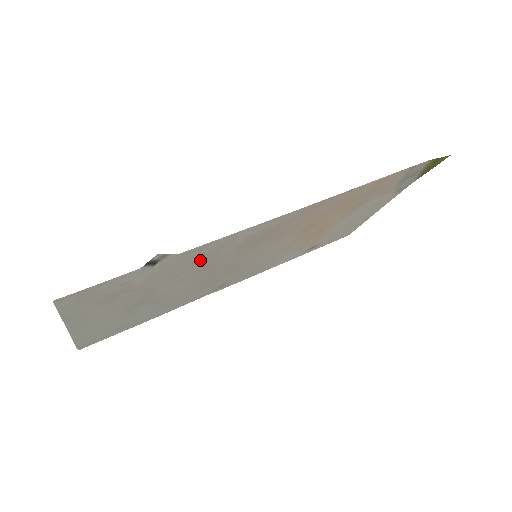
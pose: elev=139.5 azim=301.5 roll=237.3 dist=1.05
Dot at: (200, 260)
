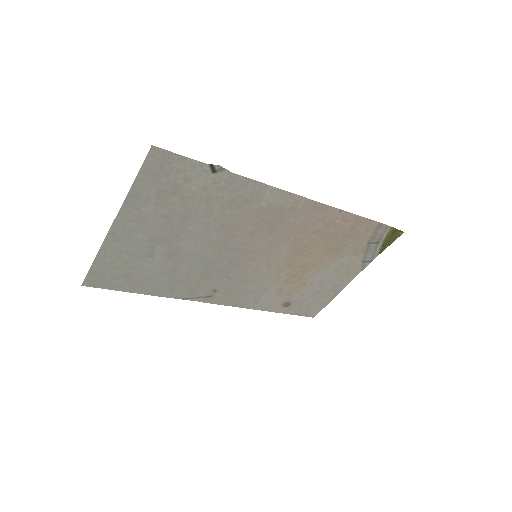
Dot at: (232, 205)
